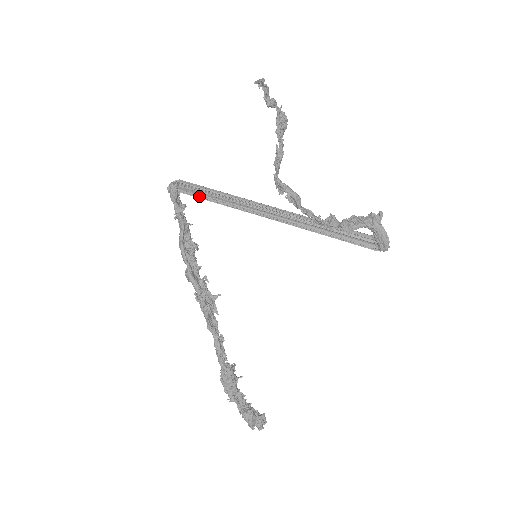
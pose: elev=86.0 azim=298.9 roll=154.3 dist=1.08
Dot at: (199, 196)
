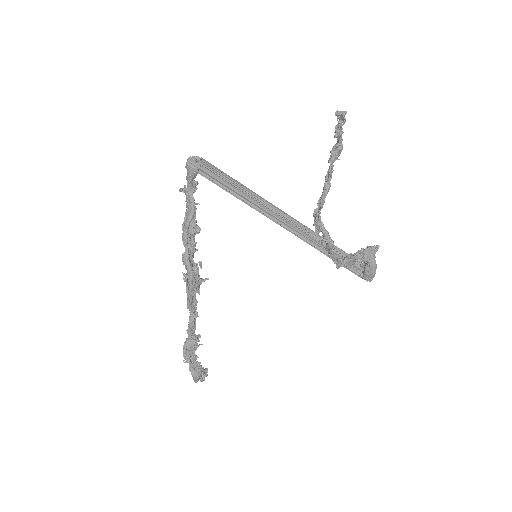
Dot at: (221, 187)
